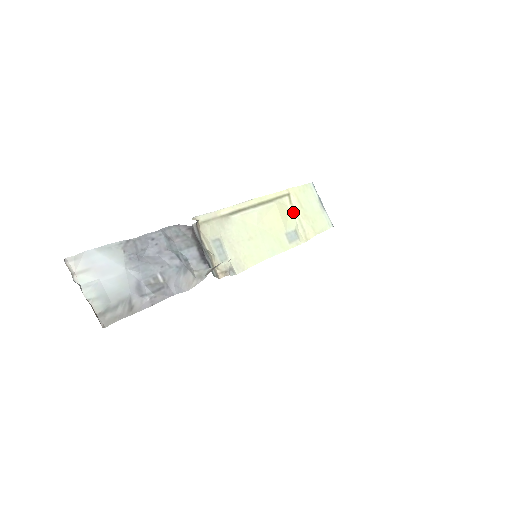
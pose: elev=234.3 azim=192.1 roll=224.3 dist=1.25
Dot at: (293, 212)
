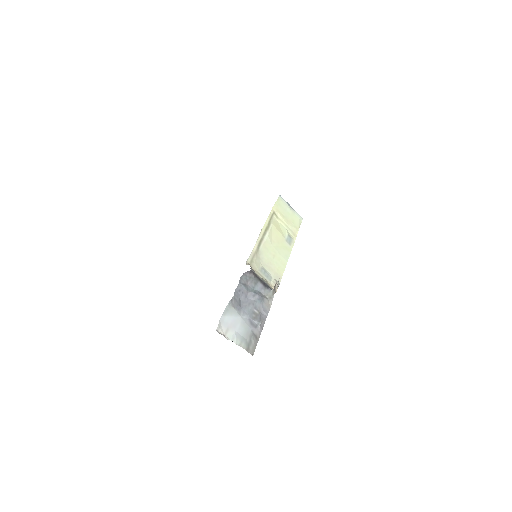
Dot at: (281, 223)
